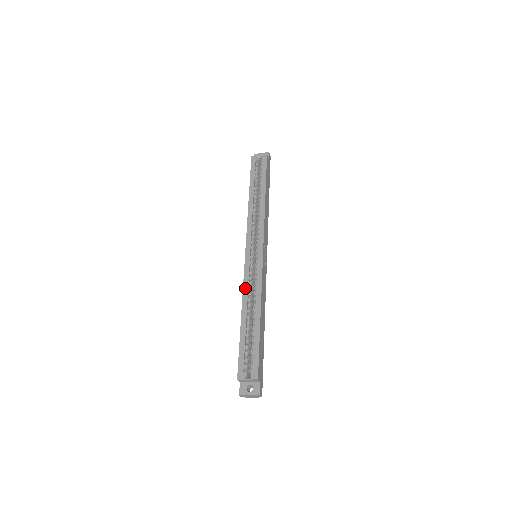
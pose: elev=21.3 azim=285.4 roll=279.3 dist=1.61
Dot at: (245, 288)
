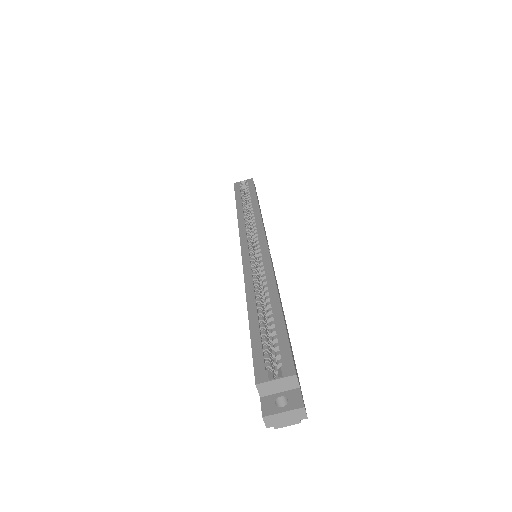
Dot at: (247, 277)
